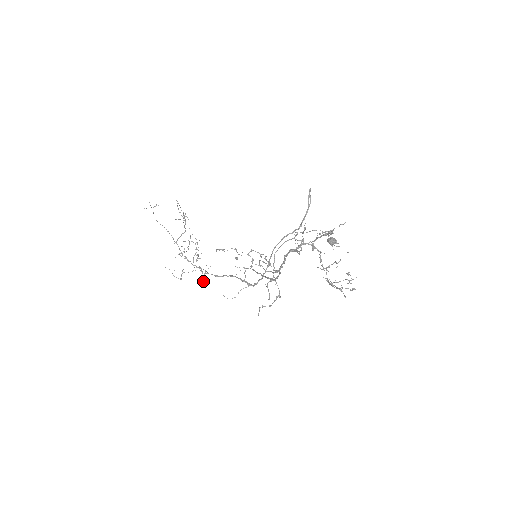
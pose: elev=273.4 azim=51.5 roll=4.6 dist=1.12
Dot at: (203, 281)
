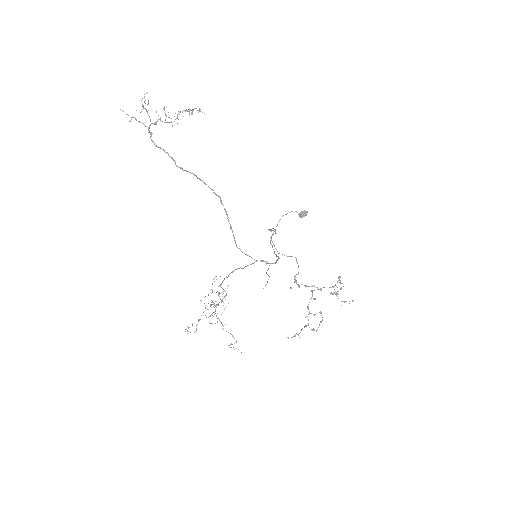
Dot at: occluded
